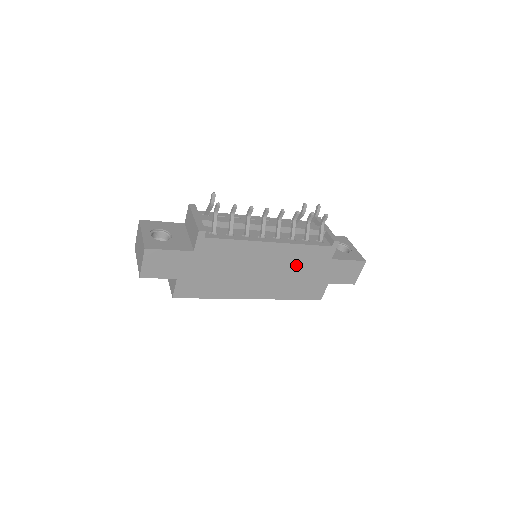
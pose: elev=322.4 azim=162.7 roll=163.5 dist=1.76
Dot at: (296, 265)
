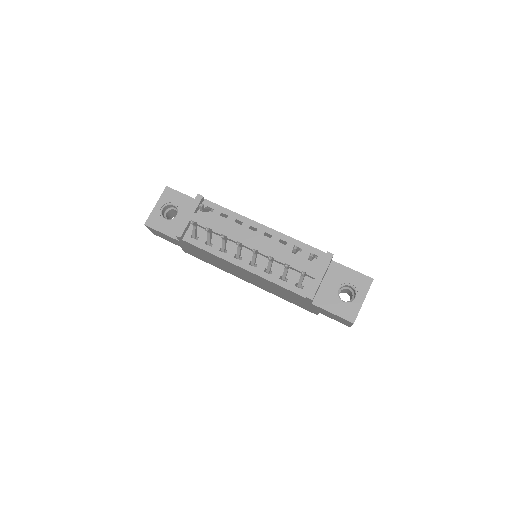
Dot at: (276, 288)
